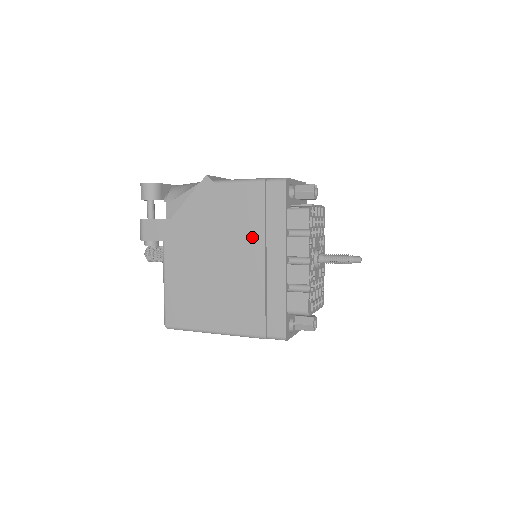
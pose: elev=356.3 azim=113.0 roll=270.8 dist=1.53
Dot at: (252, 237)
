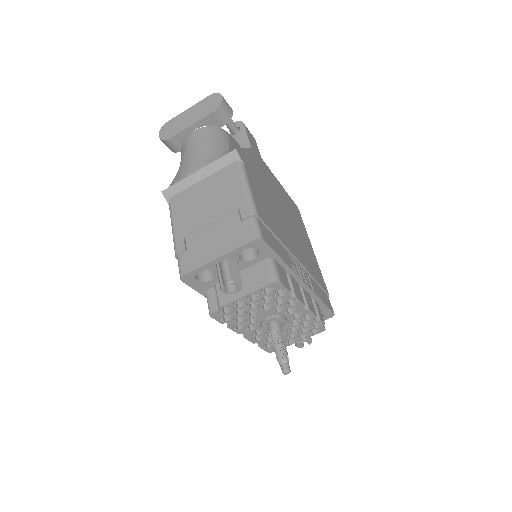
Dot at: occluded
